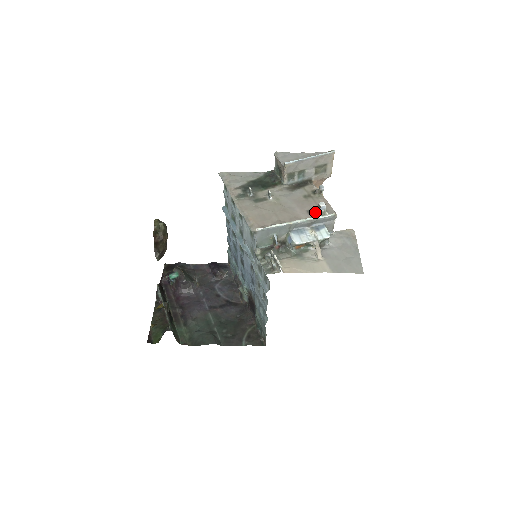
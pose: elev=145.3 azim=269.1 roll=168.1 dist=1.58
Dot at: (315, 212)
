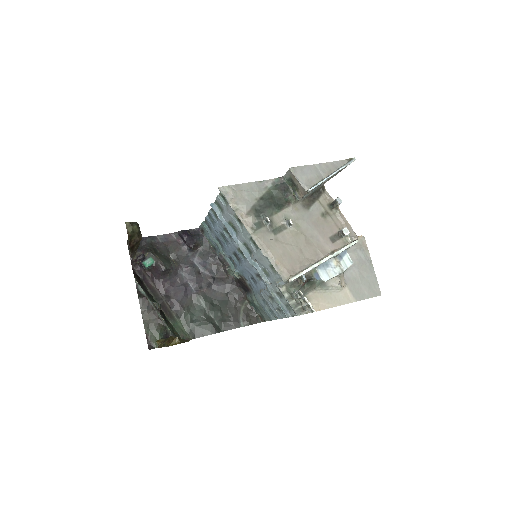
Dot at: (338, 239)
